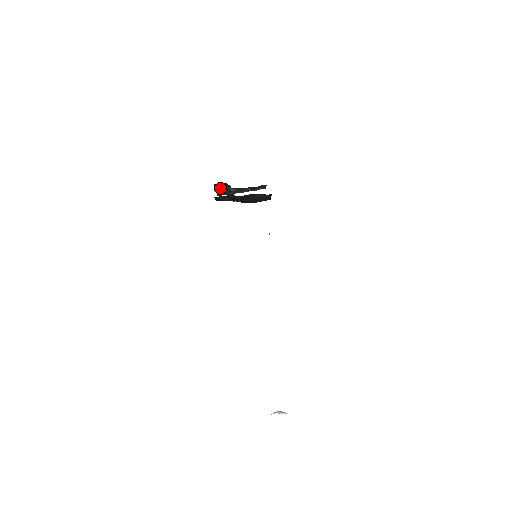
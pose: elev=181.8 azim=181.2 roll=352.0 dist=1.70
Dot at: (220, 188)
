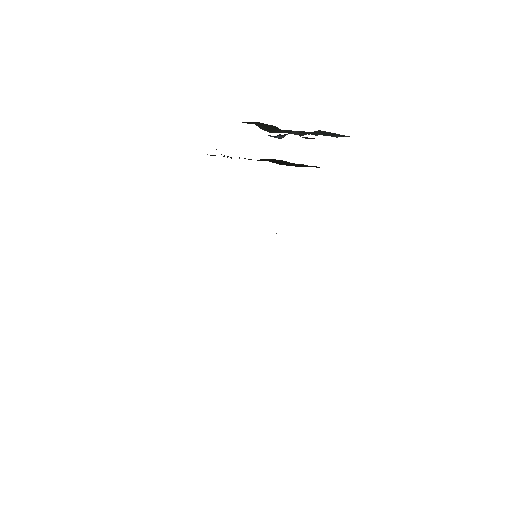
Dot at: (264, 126)
